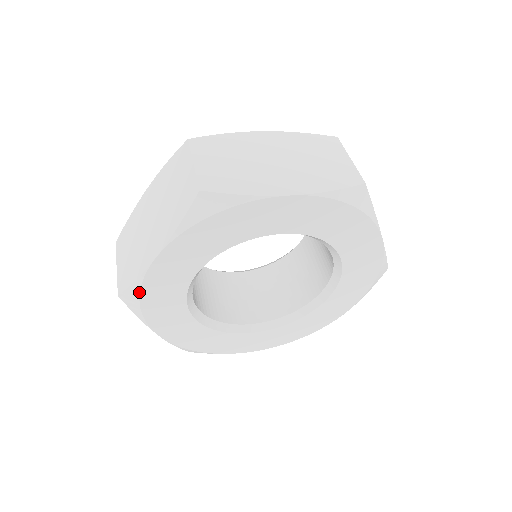
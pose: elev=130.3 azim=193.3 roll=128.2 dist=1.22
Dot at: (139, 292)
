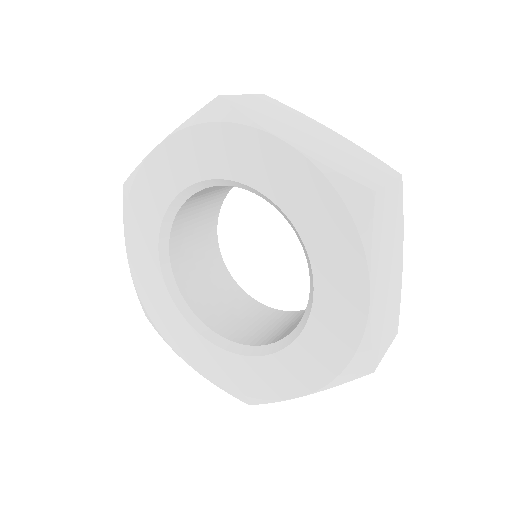
Dot at: (133, 182)
